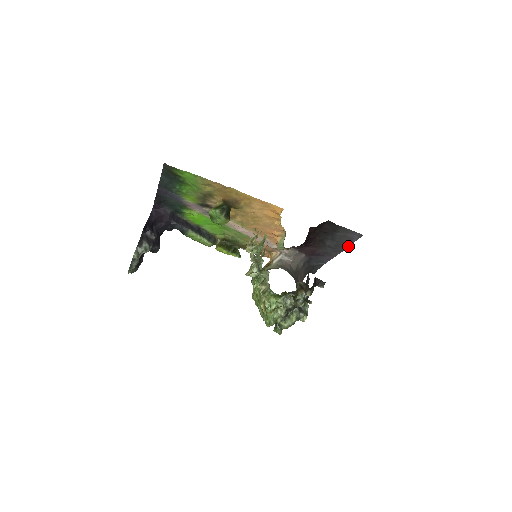
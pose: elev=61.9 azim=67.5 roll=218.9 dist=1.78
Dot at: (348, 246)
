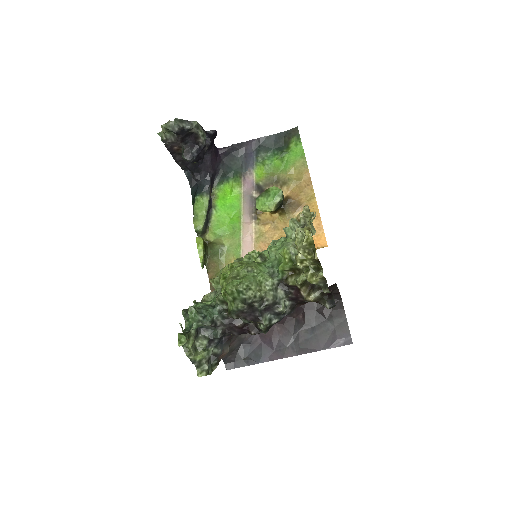
Dot at: (318, 350)
